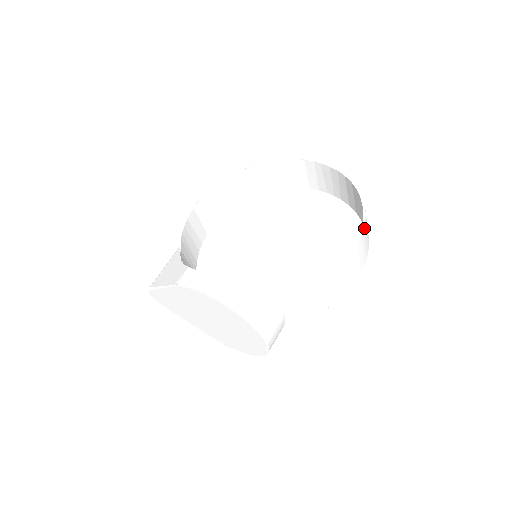
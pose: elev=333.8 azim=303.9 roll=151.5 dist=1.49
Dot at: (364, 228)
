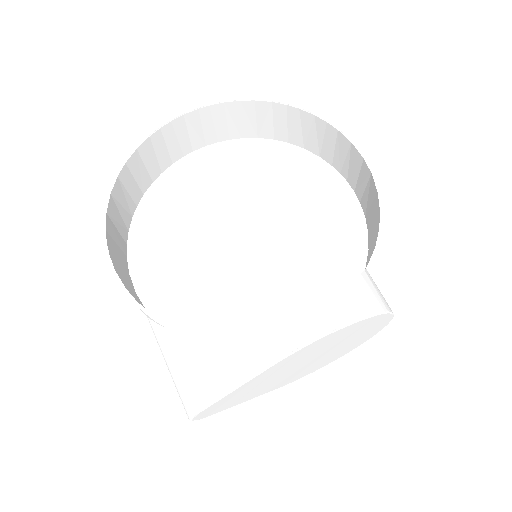
Dot at: (343, 135)
